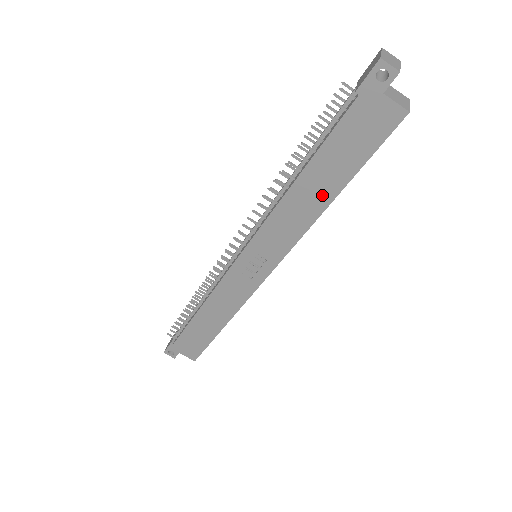
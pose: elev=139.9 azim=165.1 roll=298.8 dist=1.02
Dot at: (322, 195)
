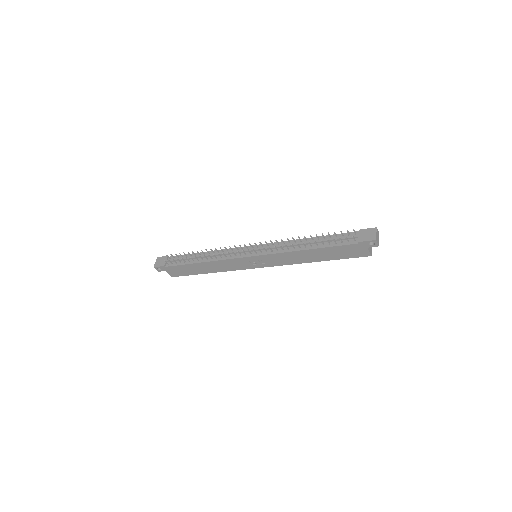
Dot at: (314, 258)
